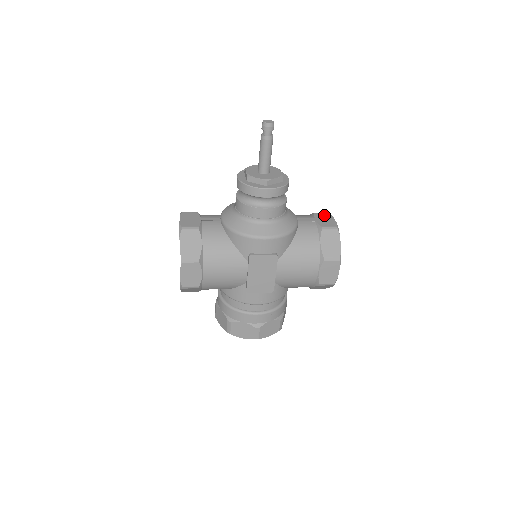
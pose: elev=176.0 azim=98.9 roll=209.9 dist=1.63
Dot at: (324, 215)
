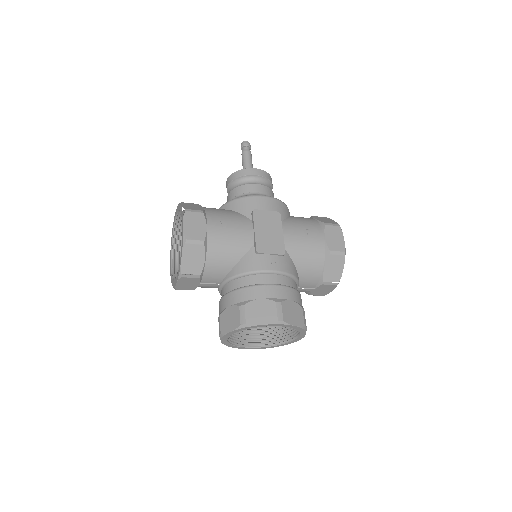
Dot at: occluded
